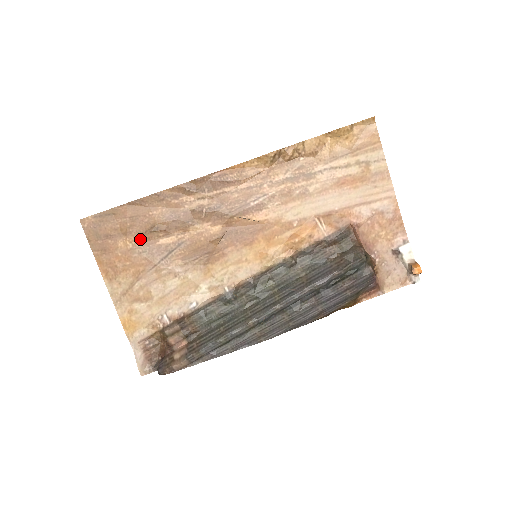
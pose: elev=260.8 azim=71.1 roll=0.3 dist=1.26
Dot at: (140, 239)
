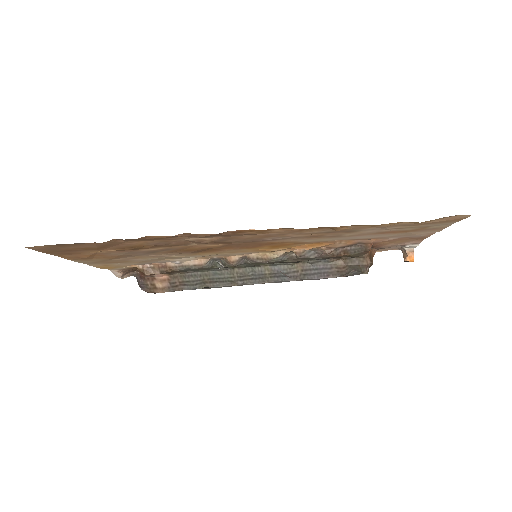
Dot at: (116, 251)
